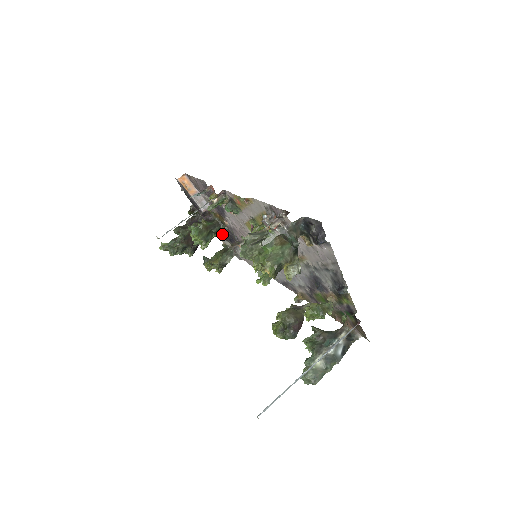
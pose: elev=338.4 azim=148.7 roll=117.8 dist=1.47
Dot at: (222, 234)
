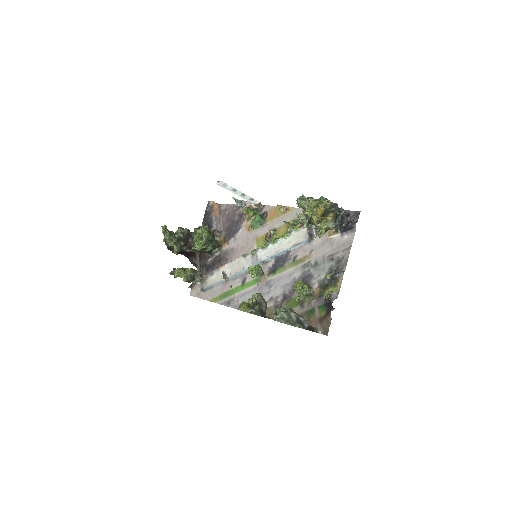
Dot at: (201, 264)
